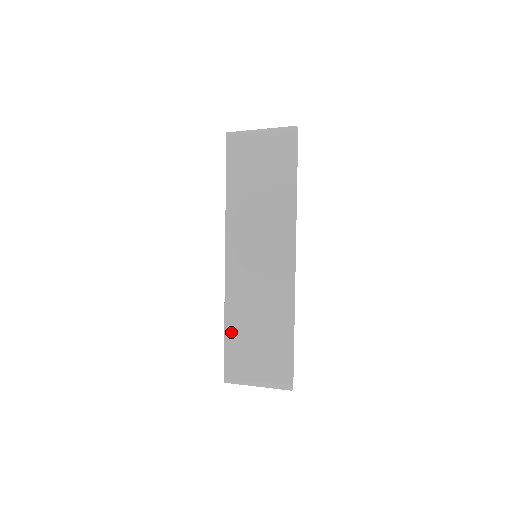
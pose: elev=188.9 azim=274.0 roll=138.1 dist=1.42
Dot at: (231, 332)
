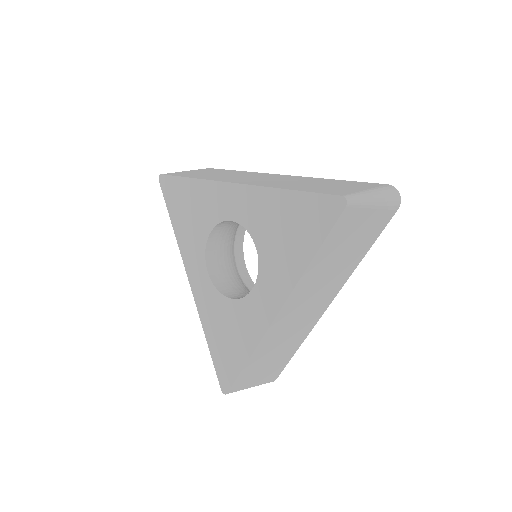
Dot at: (251, 364)
